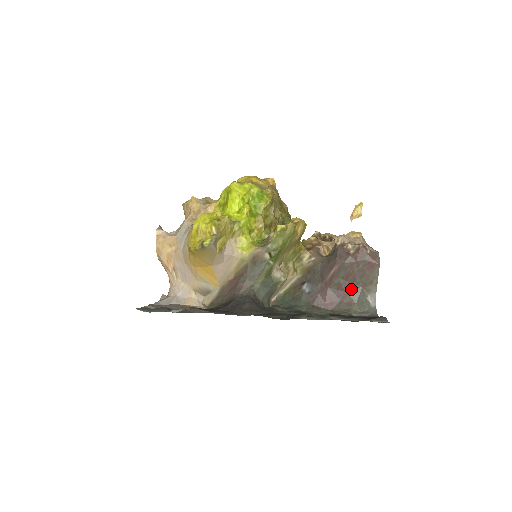
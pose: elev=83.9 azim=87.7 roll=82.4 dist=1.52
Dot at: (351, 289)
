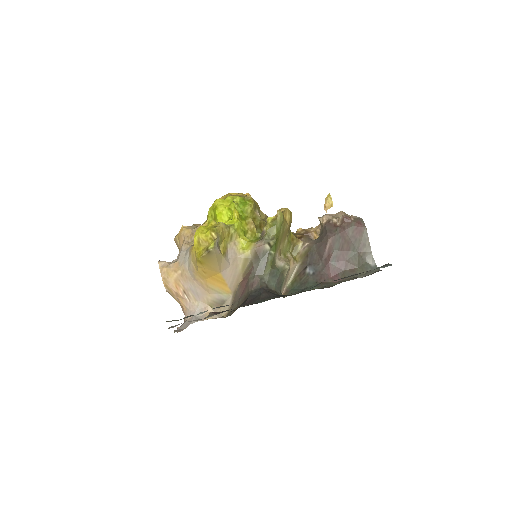
Dot at: (349, 257)
